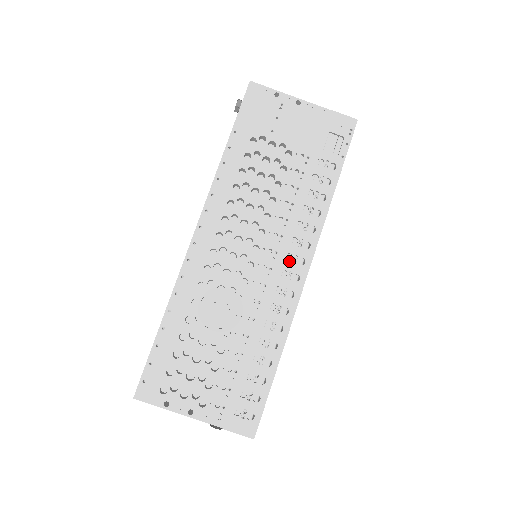
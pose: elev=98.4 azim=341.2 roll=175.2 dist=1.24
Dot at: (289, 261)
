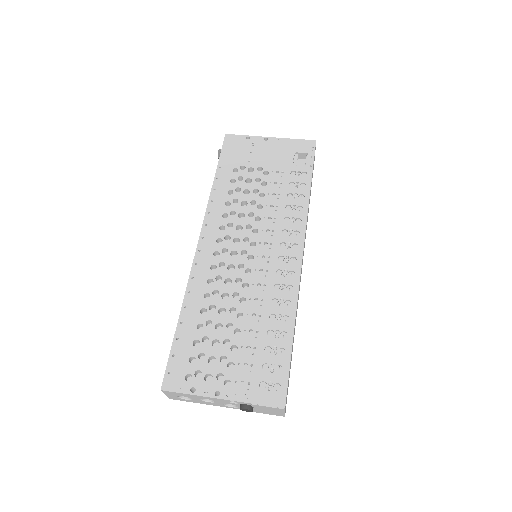
Dot at: (284, 248)
